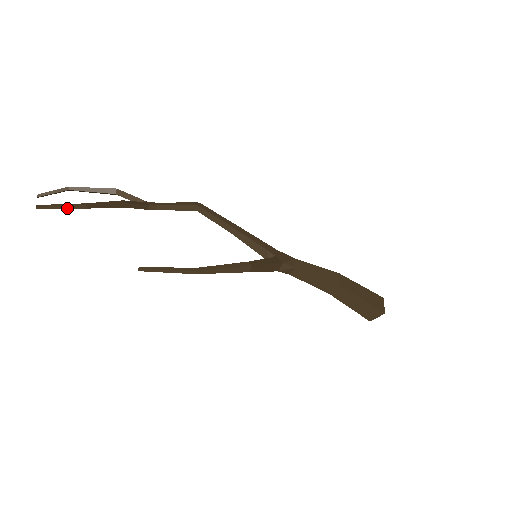
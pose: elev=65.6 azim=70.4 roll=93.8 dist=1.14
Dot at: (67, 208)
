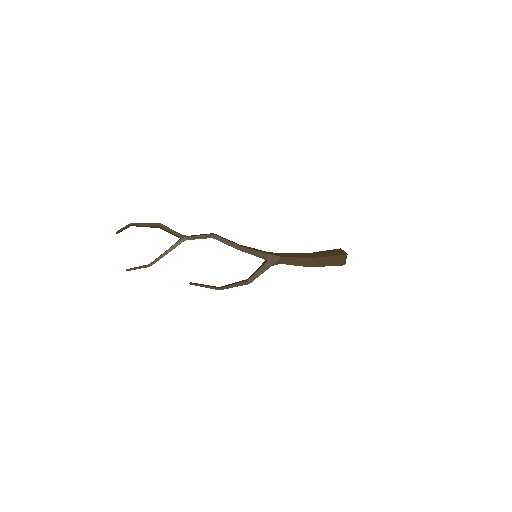
Dot at: occluded
